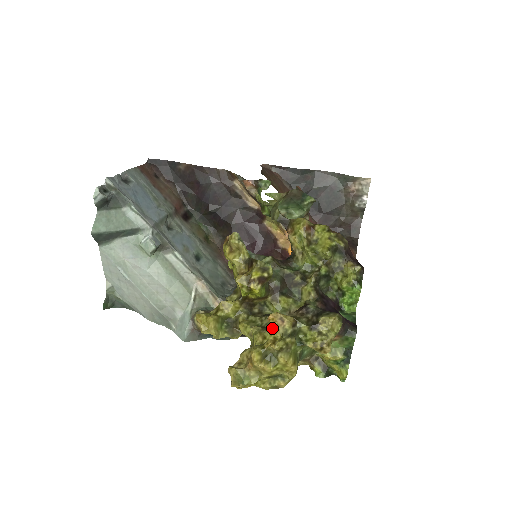
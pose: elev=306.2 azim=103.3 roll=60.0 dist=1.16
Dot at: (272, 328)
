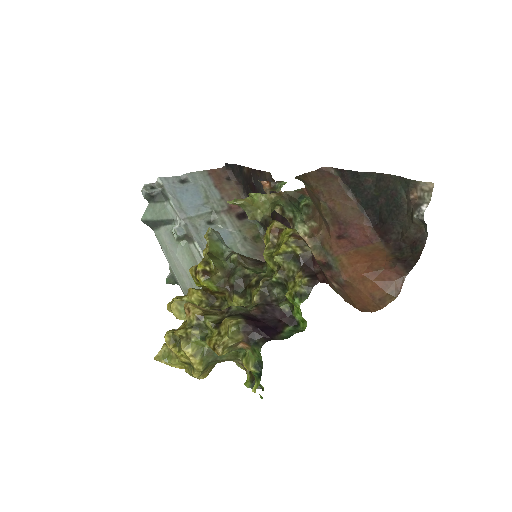
Dot at: (186, 316)
